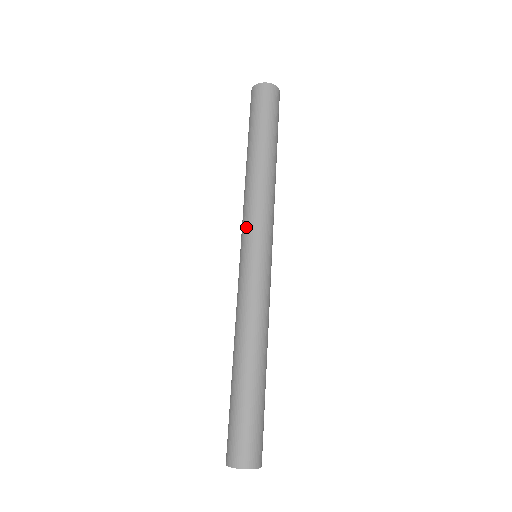
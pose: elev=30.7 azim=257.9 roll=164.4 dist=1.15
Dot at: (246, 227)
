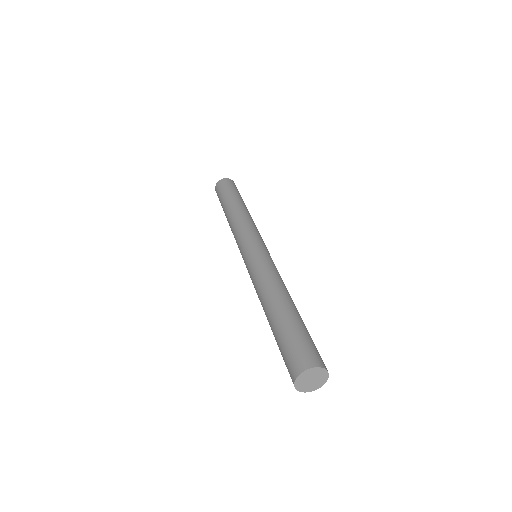
Dot at: (253, 233)
